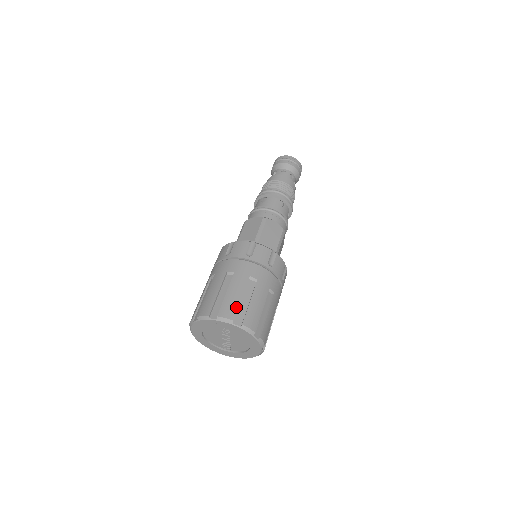
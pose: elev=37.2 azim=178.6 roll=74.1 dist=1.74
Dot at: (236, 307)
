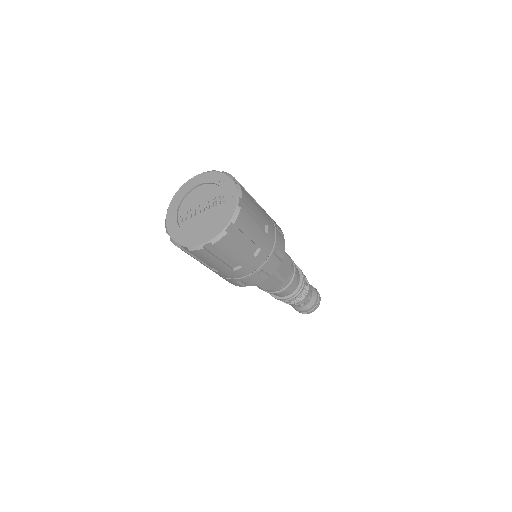
Dot at: (250, 204)
